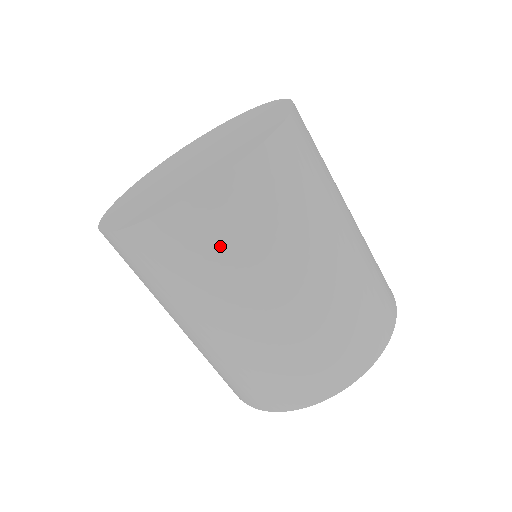
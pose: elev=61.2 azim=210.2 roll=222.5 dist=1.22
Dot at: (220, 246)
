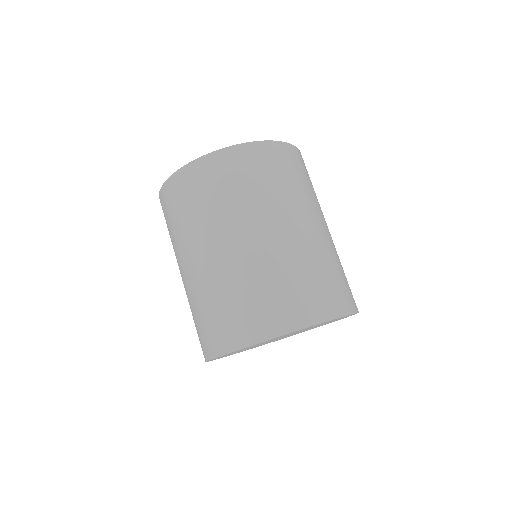
Dot at: (294, 173)
